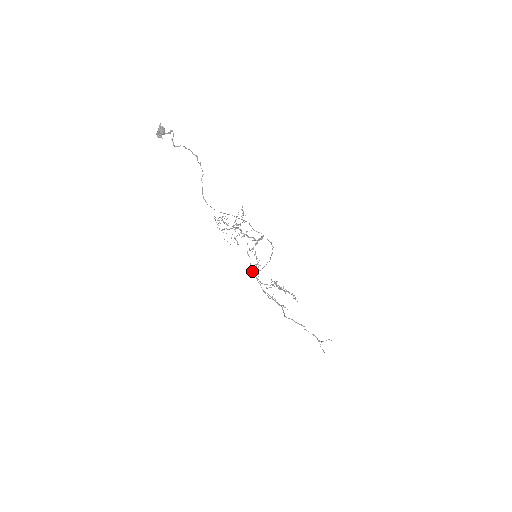
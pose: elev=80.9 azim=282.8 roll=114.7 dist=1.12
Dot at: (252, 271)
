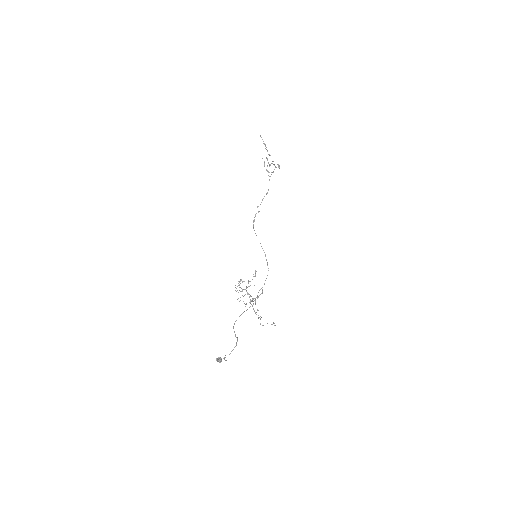
Dot at: occluded
